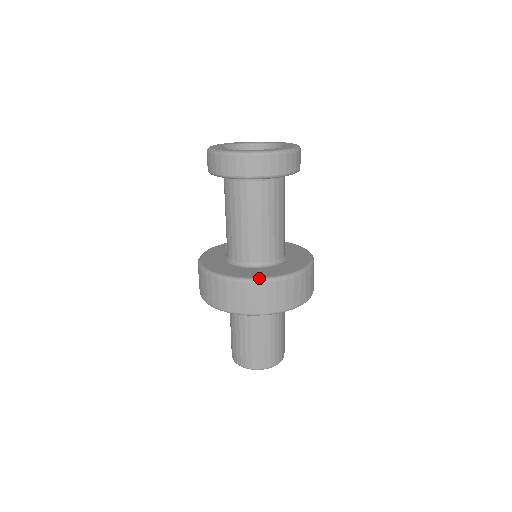
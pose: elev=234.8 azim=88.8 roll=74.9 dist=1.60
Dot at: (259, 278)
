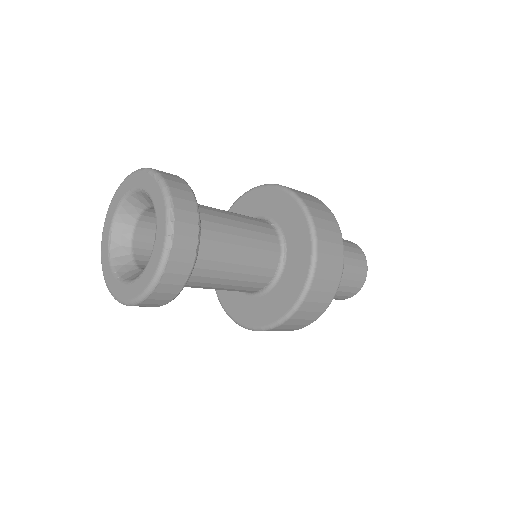
Dot at: (280, 320)
